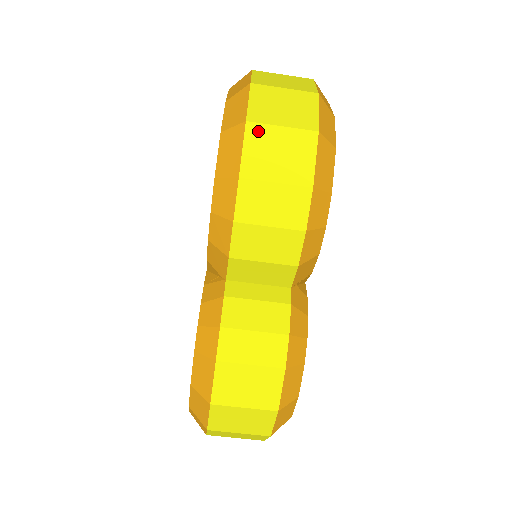
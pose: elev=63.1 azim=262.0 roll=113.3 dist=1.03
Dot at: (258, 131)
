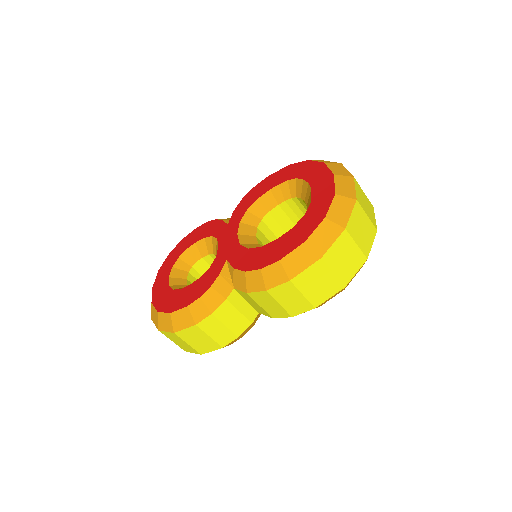
Dot at: (321, 267)
